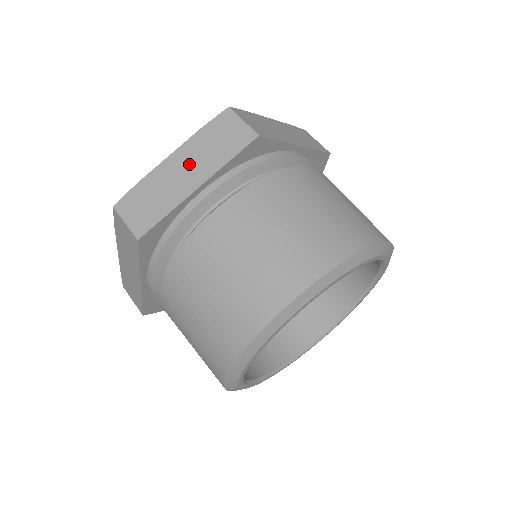
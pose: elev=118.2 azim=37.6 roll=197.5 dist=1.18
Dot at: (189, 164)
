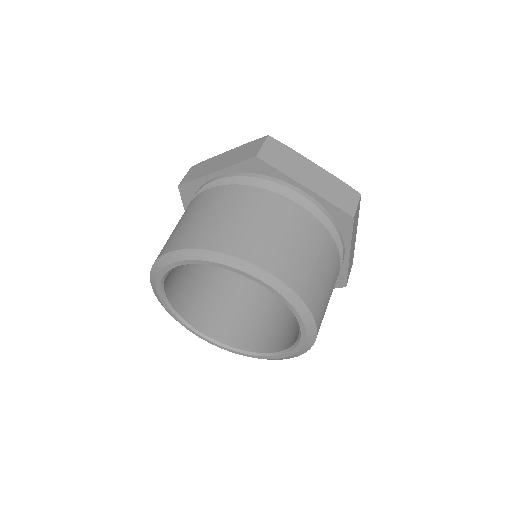
Dot at: (317, 178)
